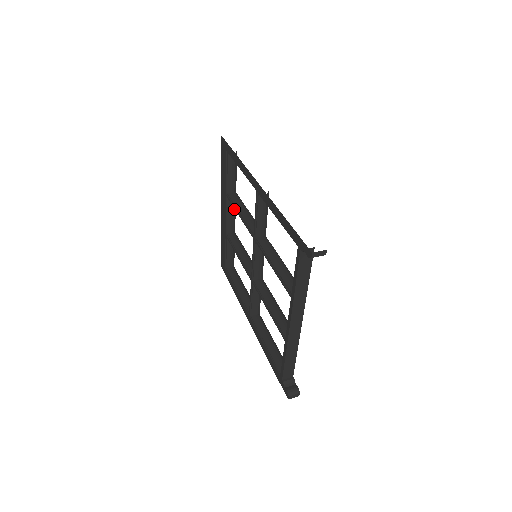
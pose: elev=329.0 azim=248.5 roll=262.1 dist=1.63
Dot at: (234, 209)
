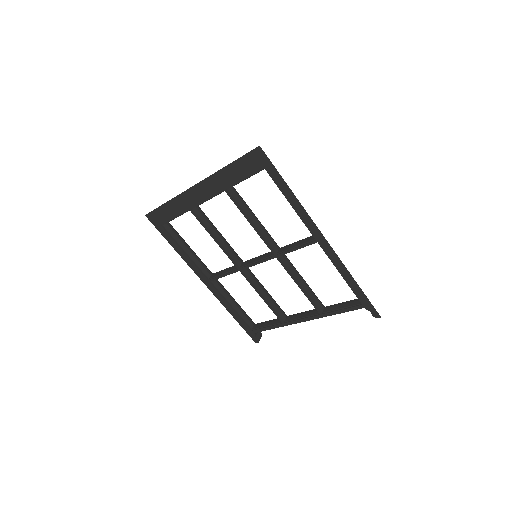
Dot at: occluded
